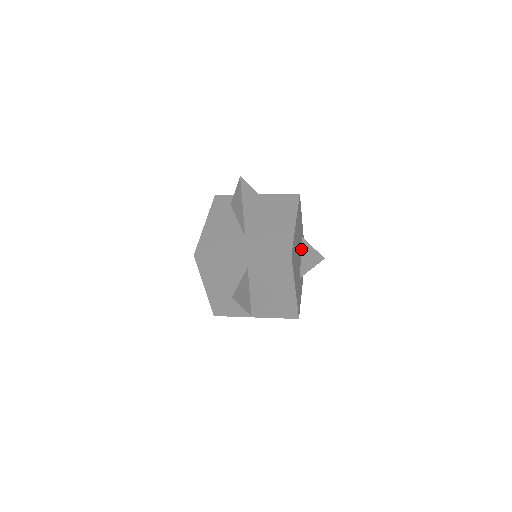
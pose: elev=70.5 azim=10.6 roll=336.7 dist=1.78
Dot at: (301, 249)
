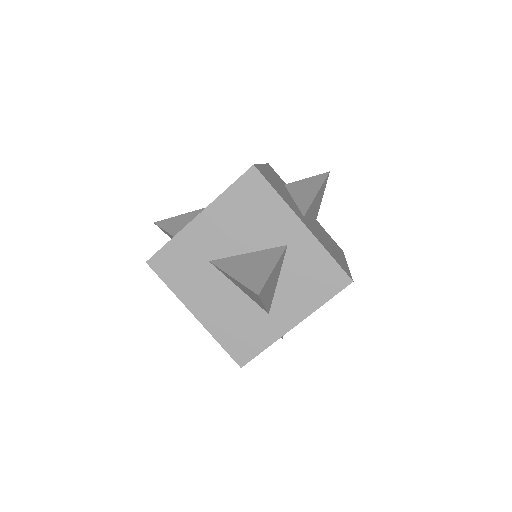
Dot at: occluded
